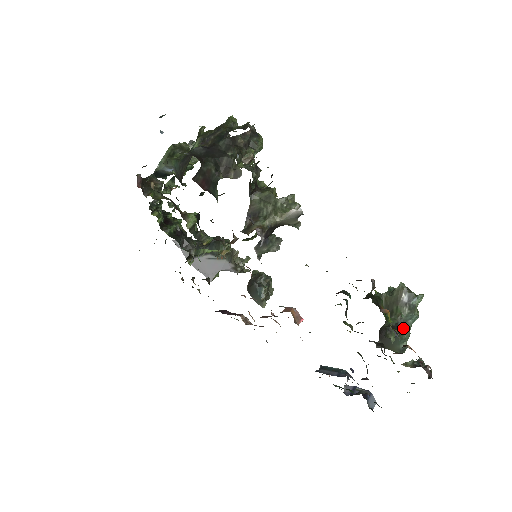
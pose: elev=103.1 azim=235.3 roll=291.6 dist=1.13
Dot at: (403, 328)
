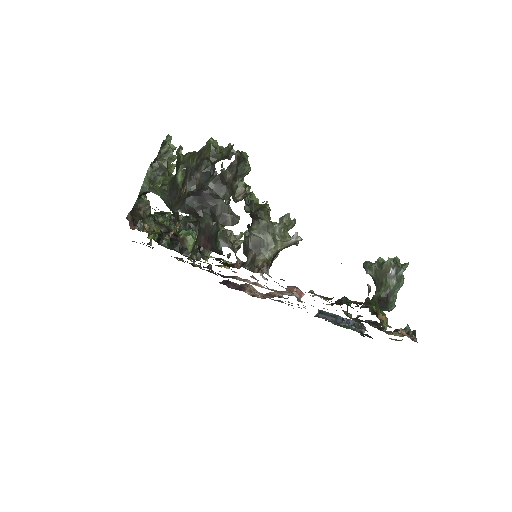
Dot at: (392, 297)
